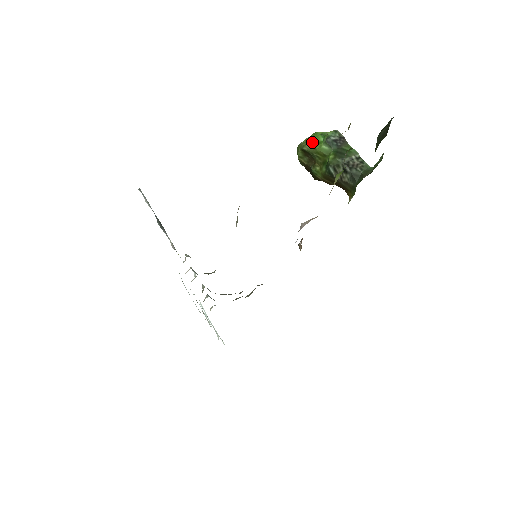
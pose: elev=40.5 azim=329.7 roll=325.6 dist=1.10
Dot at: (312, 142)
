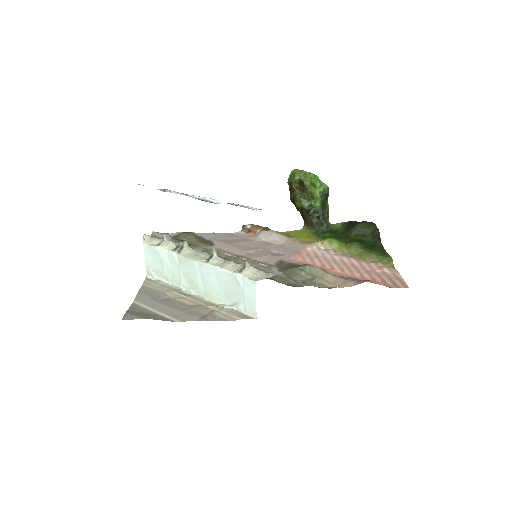
Dot at: (312, 182)
